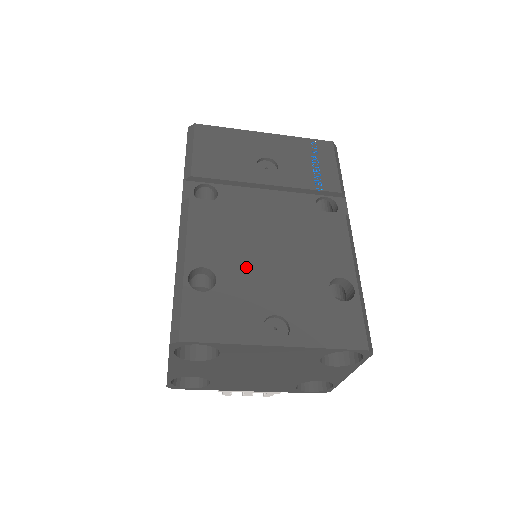
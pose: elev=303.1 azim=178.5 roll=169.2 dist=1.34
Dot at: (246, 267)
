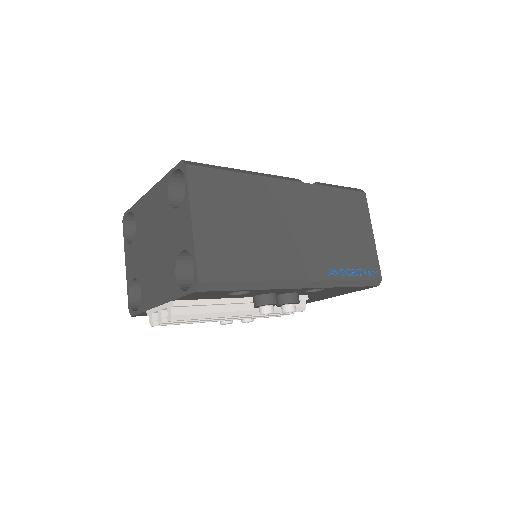
Dot at: occluded
